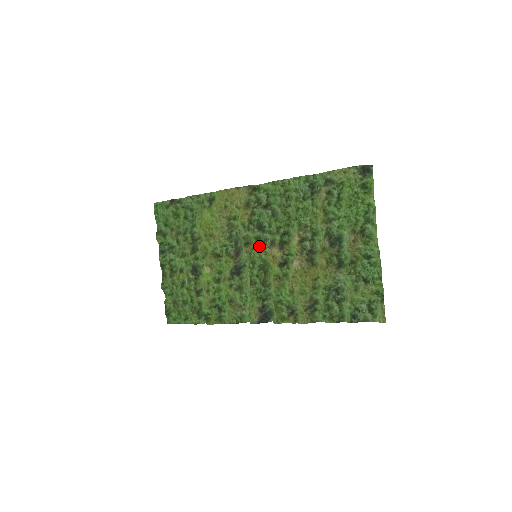
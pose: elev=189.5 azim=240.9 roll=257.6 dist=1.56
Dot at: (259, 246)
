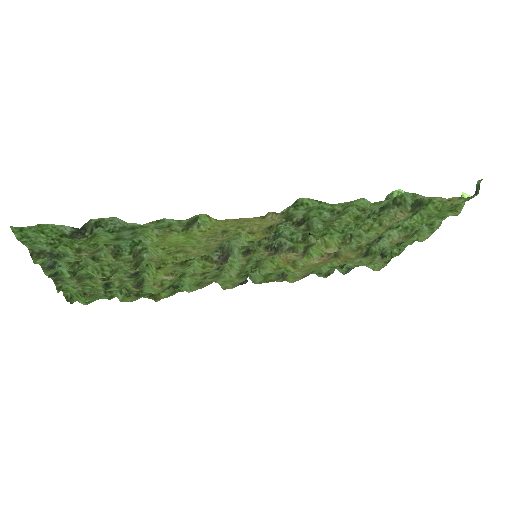
Dot at: (270, 256)
